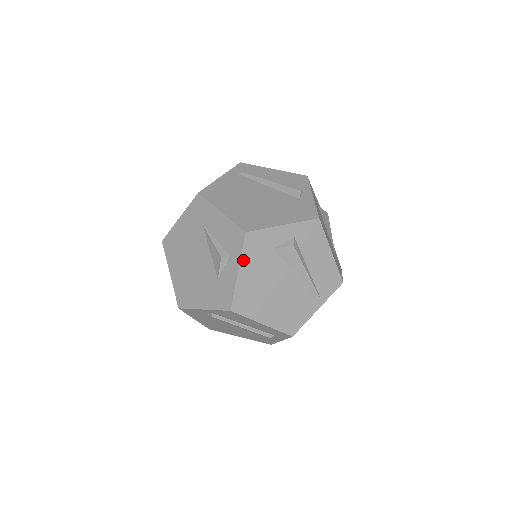
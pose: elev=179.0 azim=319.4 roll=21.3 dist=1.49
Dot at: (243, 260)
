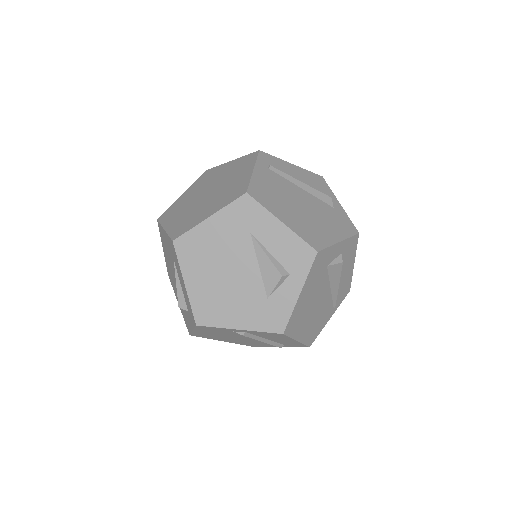
Dot at: (307, 281)
